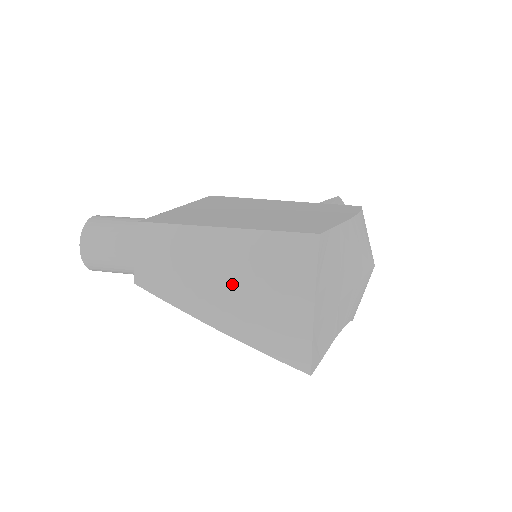
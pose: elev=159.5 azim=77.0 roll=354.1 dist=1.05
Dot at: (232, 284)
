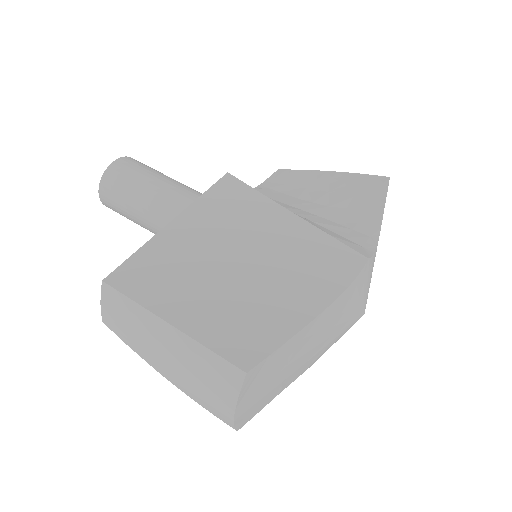
Dot at: (173, 365)
